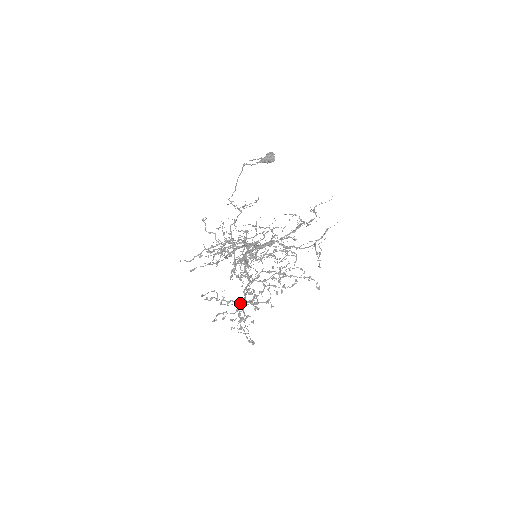
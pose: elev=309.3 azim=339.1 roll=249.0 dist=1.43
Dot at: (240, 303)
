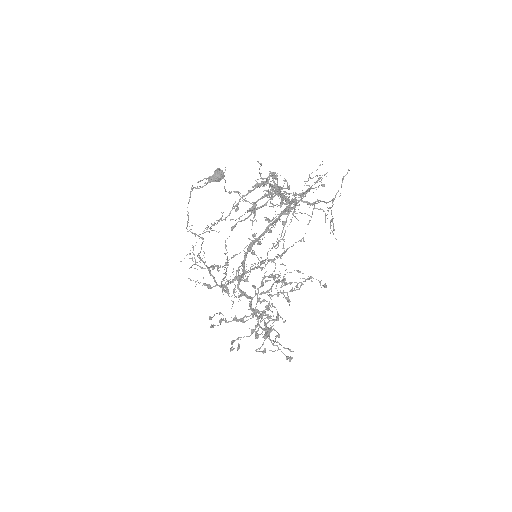
Dot at: (259, 313)
